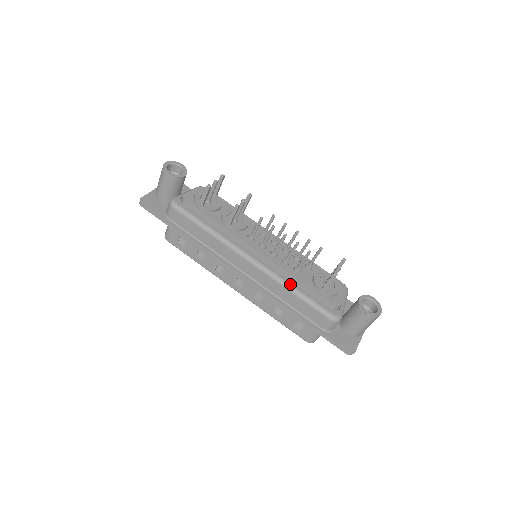
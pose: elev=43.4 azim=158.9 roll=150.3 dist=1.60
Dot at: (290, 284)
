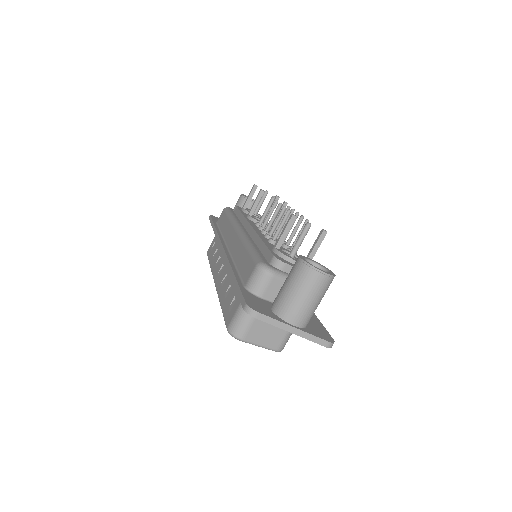
Dot at: (251, 242)
